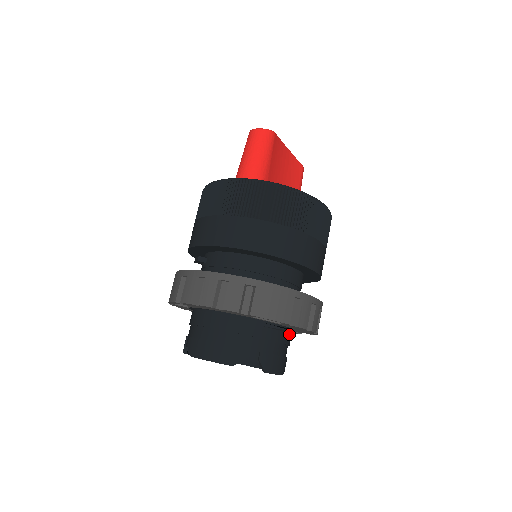
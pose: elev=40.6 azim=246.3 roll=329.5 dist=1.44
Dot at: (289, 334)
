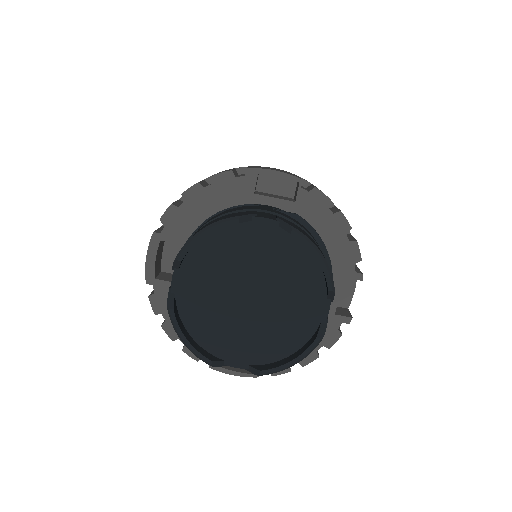
Dot at: occluded
